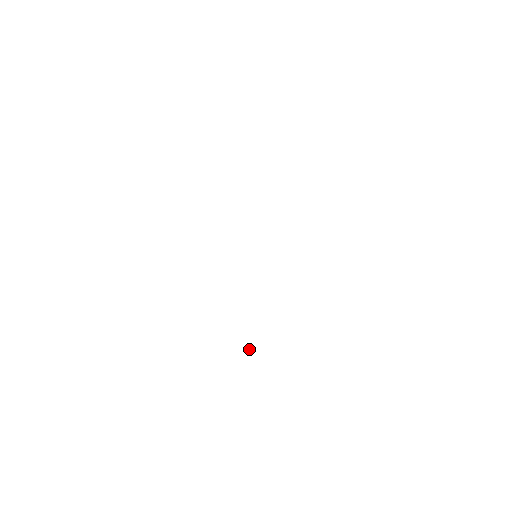
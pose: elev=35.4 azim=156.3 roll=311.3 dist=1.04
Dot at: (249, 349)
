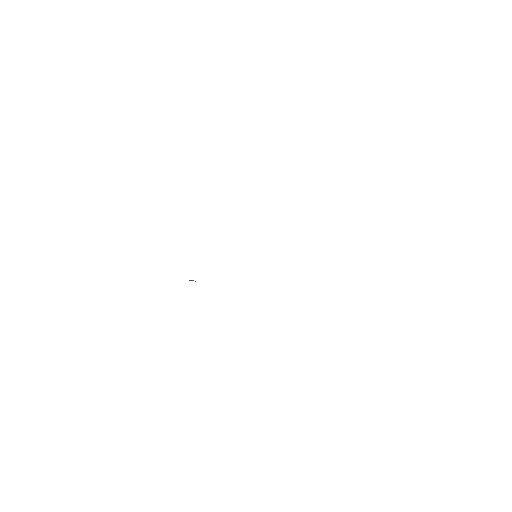
Dot at: (195, 281)
